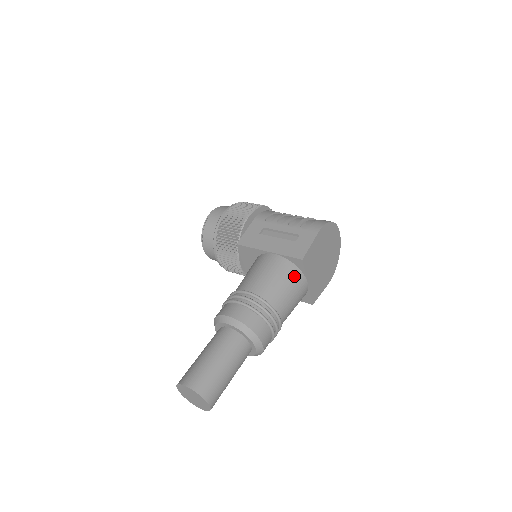
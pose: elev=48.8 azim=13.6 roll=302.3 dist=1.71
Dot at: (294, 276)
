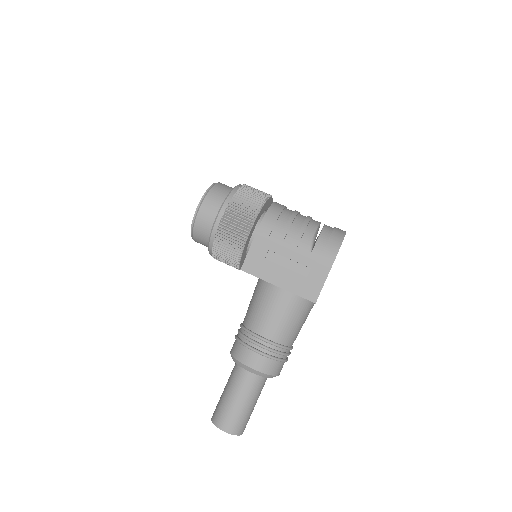
Dot at: (305, 309)
